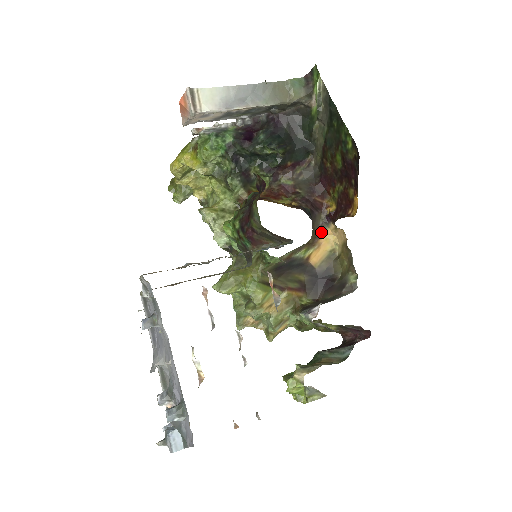
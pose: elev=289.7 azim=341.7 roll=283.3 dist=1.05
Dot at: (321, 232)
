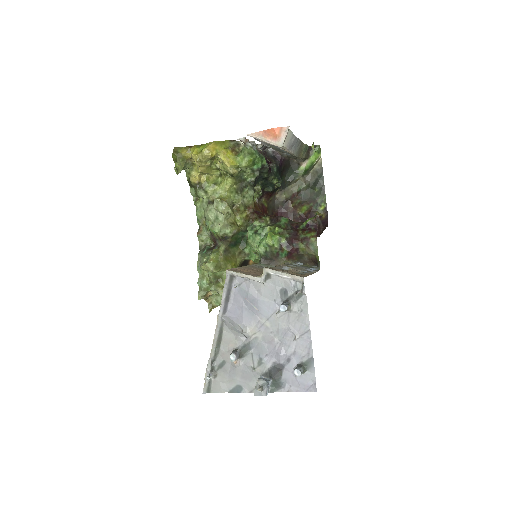
Dot at: occluded
